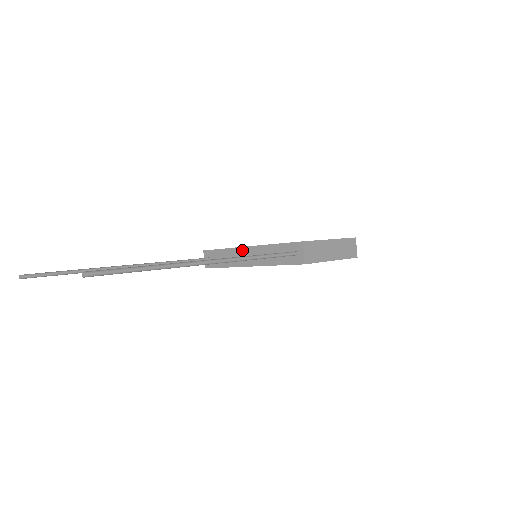
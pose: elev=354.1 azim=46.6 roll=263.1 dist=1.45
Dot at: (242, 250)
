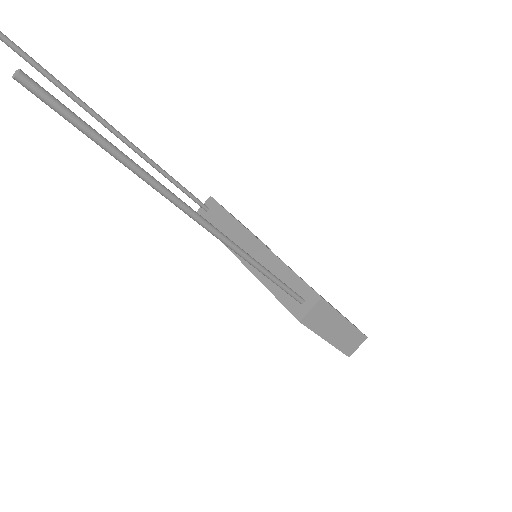
Dot at: (249, 236)
